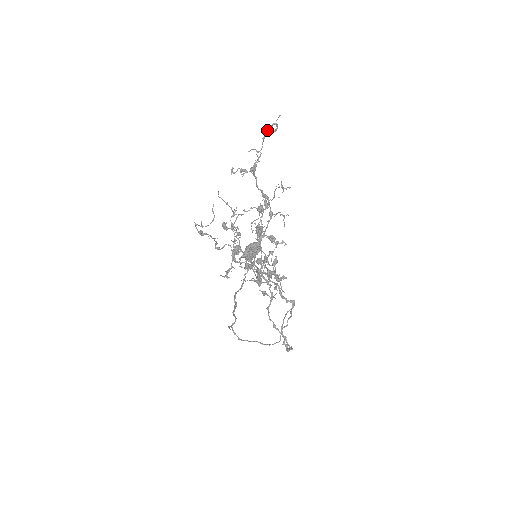
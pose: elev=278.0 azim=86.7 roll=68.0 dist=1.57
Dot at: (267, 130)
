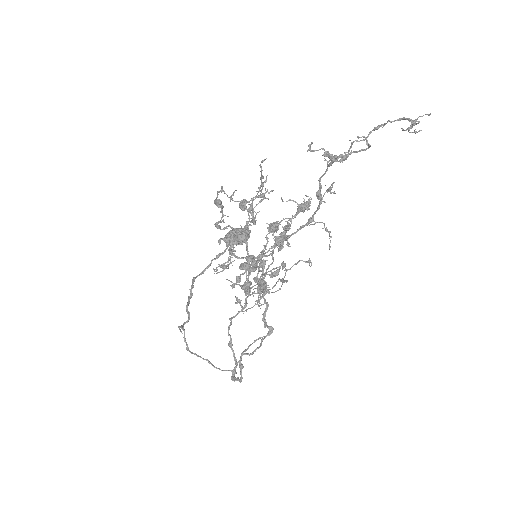
Dot at: (392, 121)
